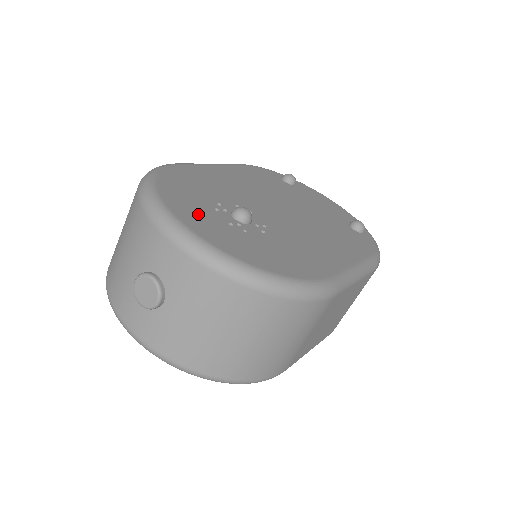
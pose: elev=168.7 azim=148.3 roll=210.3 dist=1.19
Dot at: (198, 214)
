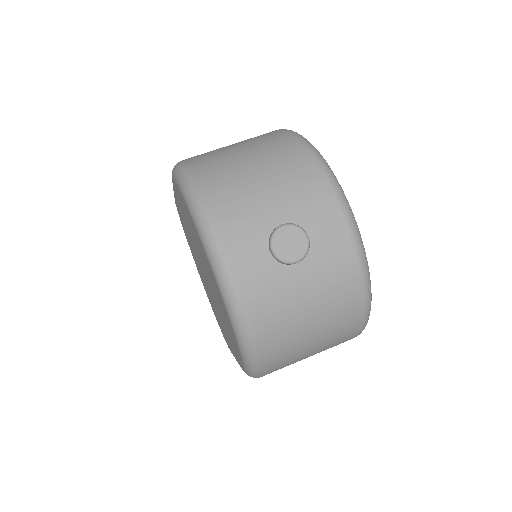
Dot at: occluded
